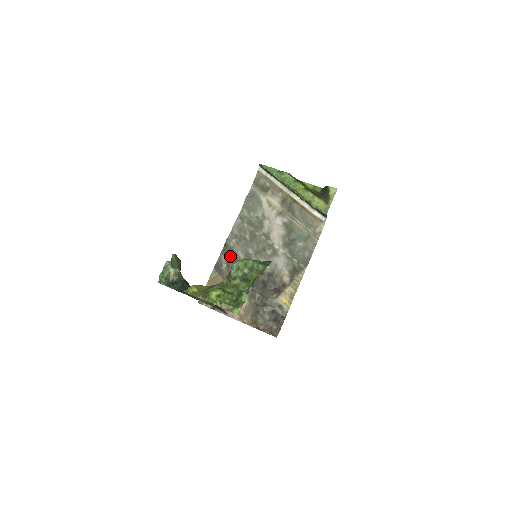
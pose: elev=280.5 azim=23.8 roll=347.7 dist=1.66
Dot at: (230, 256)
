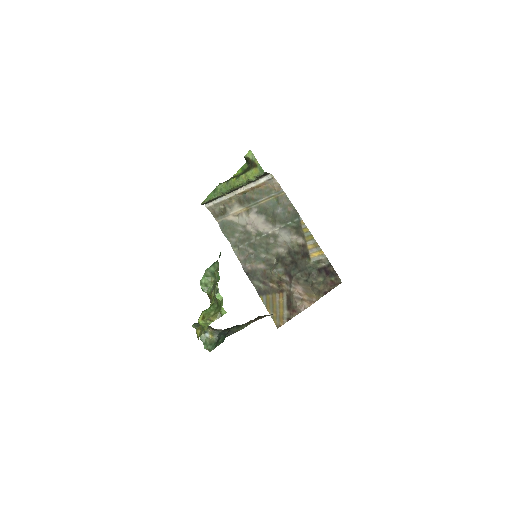
Dot at: (257, 276)
